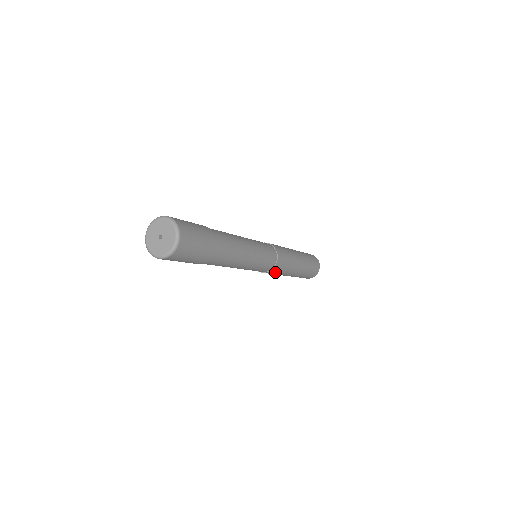
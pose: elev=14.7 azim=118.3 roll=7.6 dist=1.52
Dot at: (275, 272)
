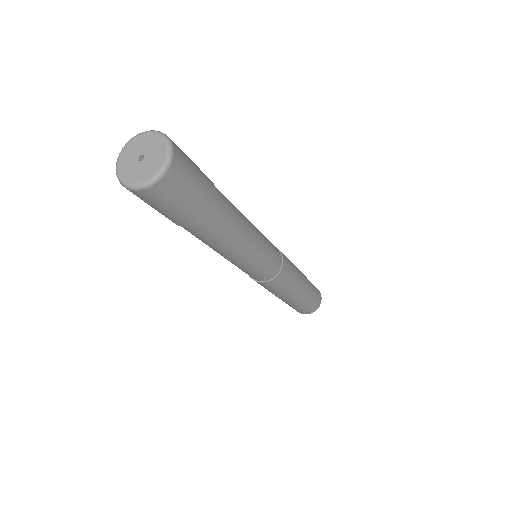
Dot at: (281, 282)
